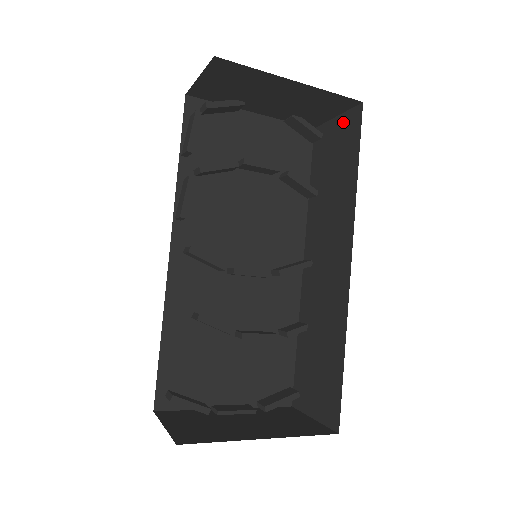
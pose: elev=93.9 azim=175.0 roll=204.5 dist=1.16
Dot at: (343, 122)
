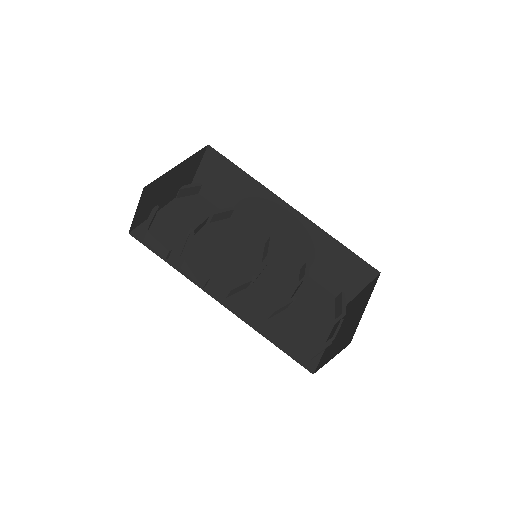
Dot at: (207, 164)
